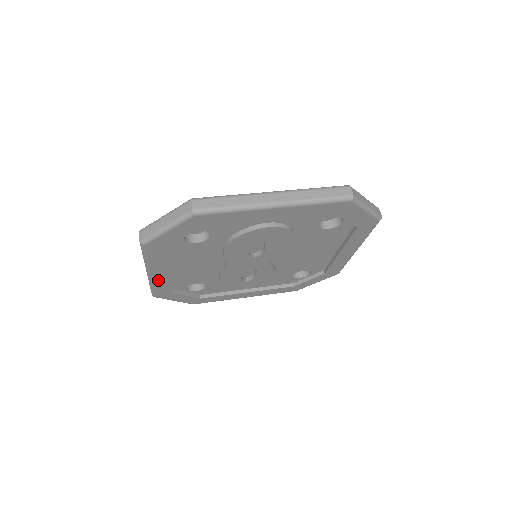
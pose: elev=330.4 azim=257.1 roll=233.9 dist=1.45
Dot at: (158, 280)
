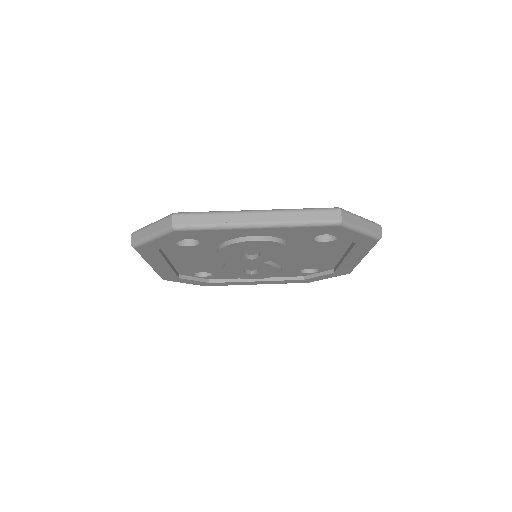
Dot at: (161, 270)
